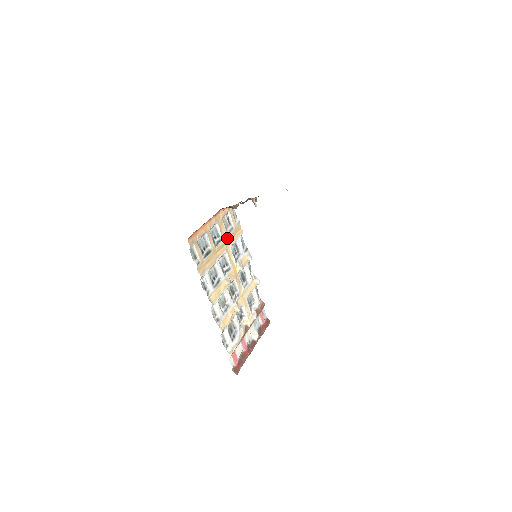
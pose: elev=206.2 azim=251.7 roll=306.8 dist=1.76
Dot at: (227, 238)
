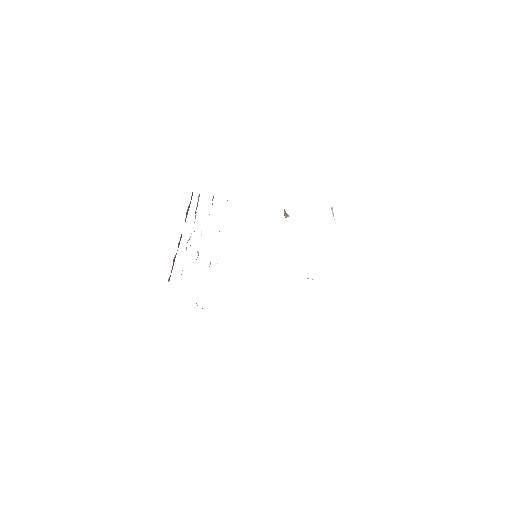
Dot at: occluded
